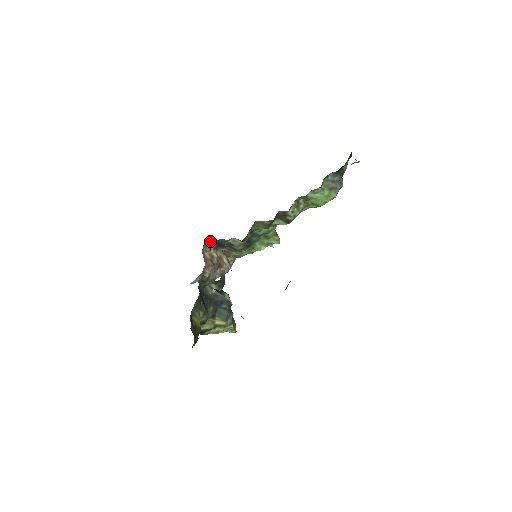
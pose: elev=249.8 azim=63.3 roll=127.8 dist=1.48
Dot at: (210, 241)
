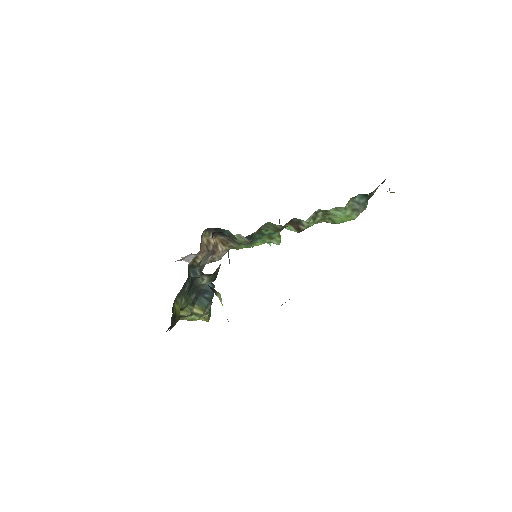
Dot at: occluded
